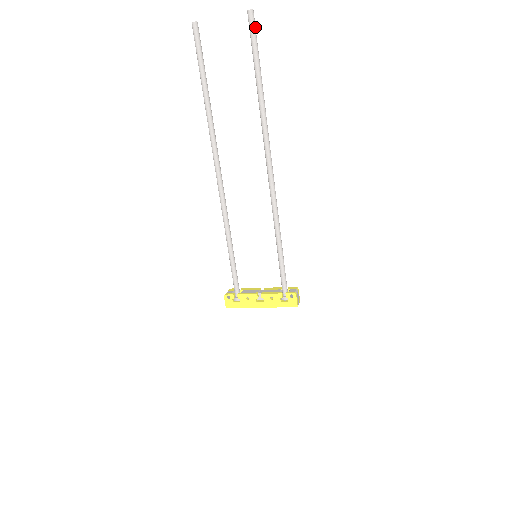
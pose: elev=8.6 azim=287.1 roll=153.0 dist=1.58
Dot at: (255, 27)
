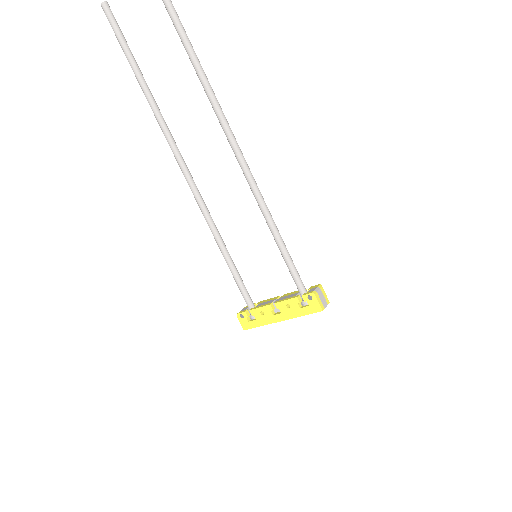
Dot at: out of frame
